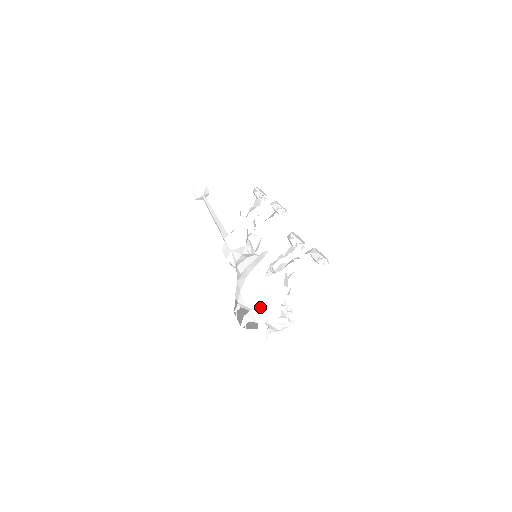
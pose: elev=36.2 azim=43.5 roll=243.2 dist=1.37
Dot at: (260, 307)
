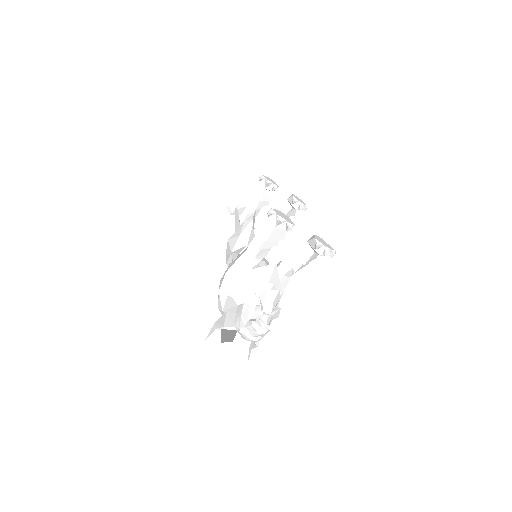
Dot at: (235, 311)
